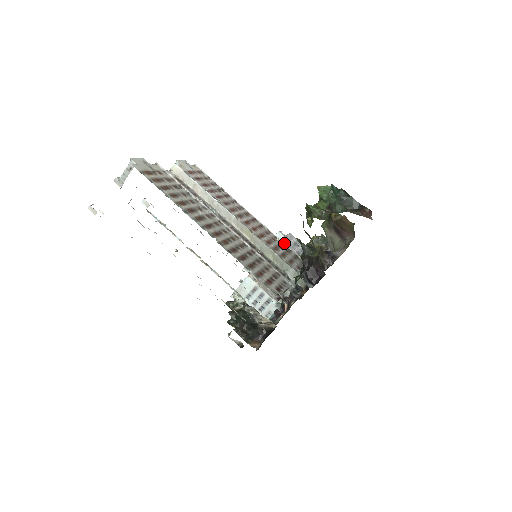
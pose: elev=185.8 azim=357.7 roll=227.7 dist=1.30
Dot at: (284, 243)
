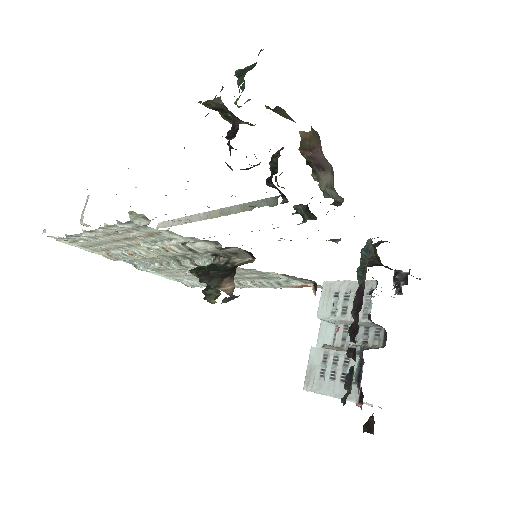
Dot at: occluded
